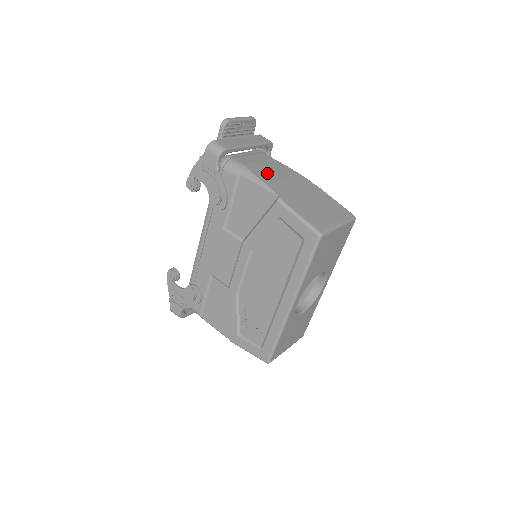
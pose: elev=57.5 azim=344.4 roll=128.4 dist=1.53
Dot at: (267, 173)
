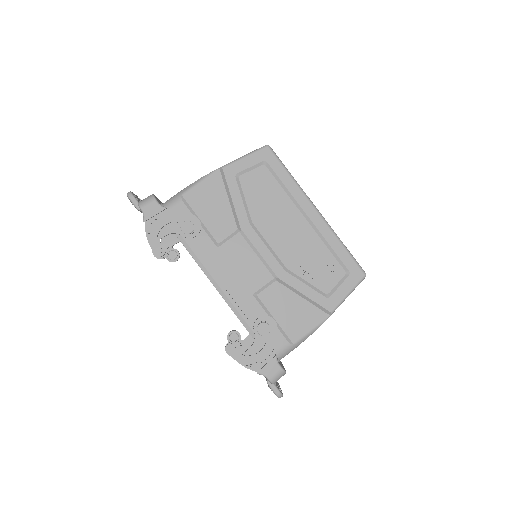
Dot at: occluded
